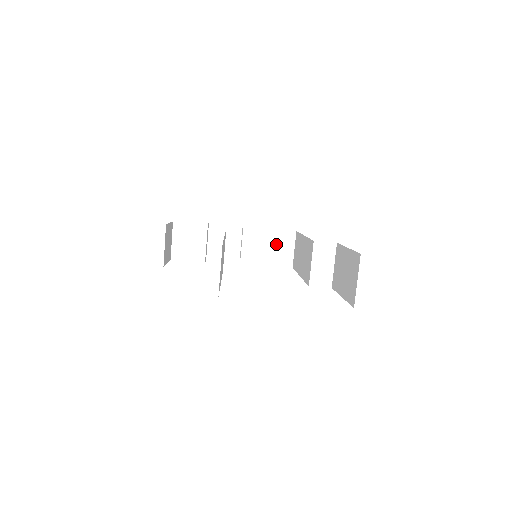
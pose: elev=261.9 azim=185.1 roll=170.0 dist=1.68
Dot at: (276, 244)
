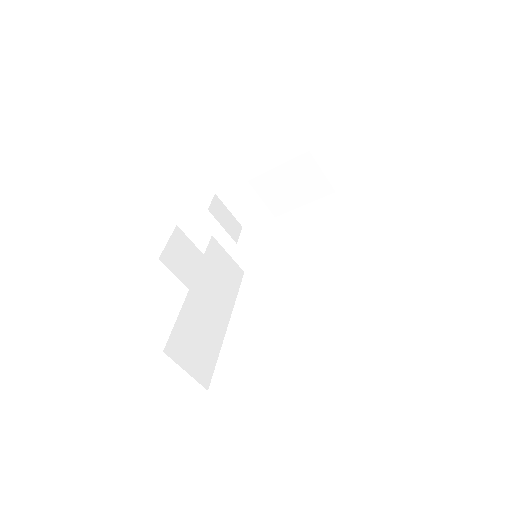
Dot at: (297, 178)
